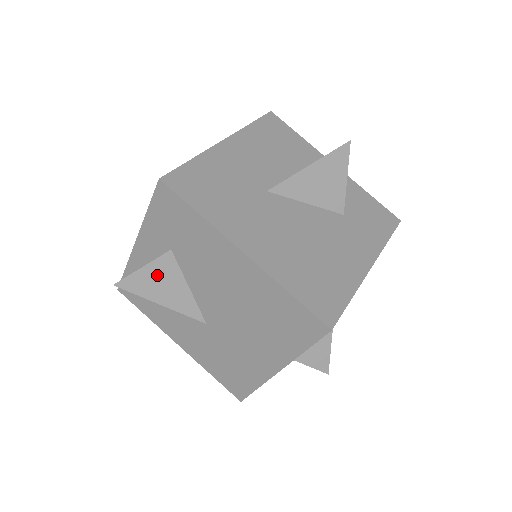
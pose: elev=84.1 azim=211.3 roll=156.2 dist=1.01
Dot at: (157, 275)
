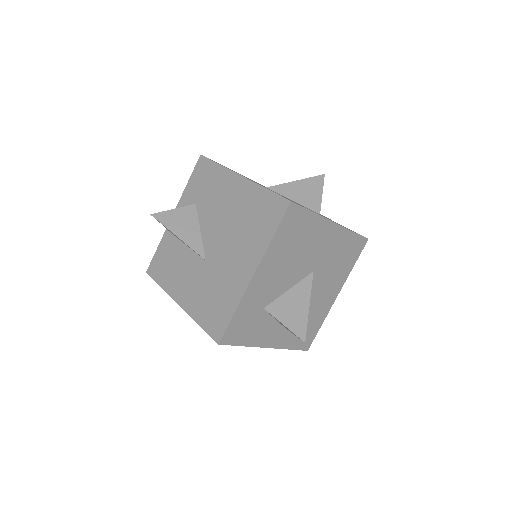
Dot at: (181, 217)
